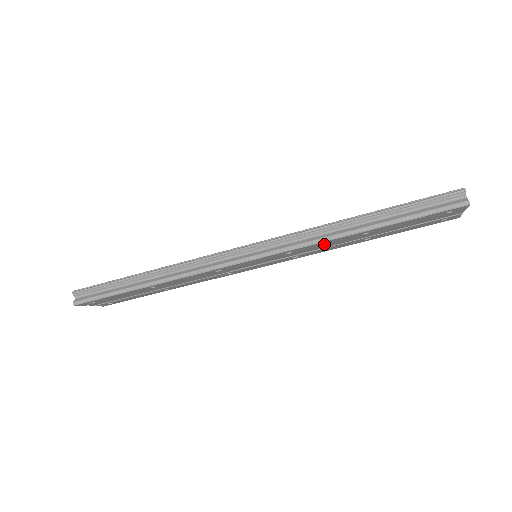
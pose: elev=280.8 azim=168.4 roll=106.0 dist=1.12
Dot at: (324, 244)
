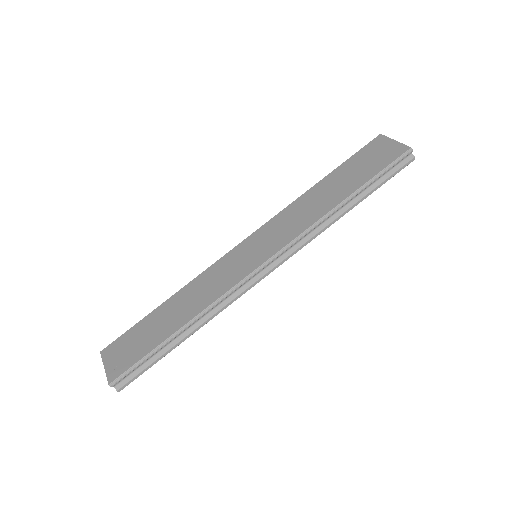
Dot at: occluded
